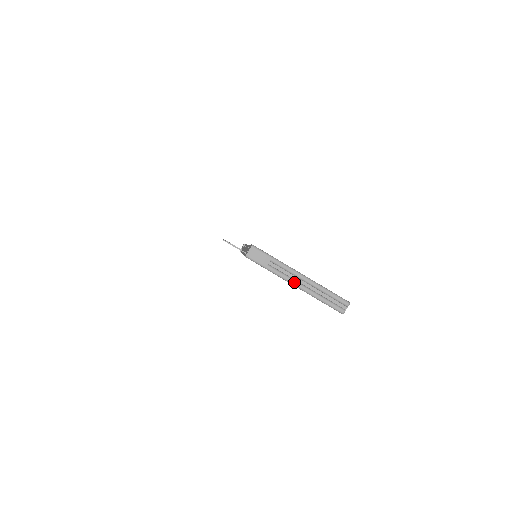
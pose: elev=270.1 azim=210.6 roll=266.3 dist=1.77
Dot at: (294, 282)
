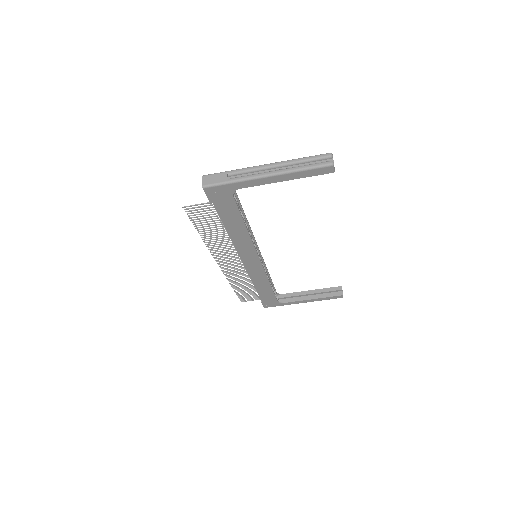
Dot at: (263, 174)
